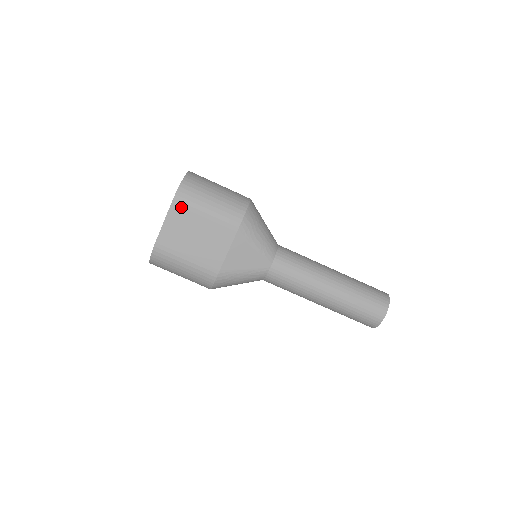
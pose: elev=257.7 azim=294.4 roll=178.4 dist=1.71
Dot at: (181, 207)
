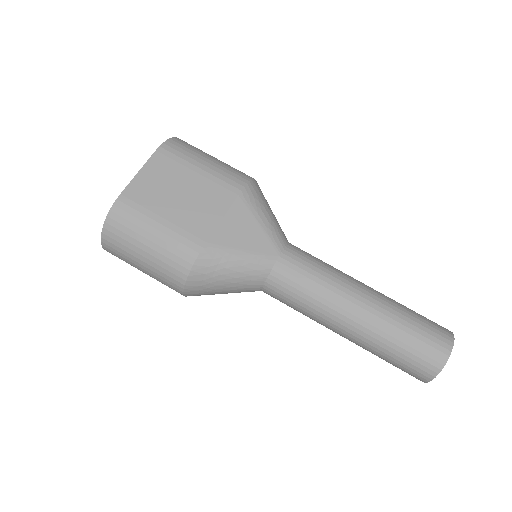
Dot at: (167, 157)
